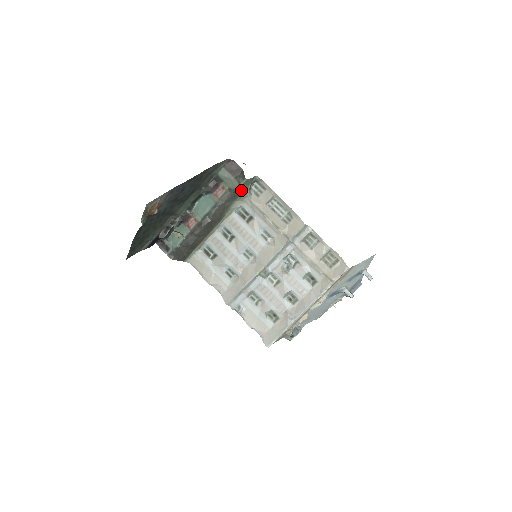
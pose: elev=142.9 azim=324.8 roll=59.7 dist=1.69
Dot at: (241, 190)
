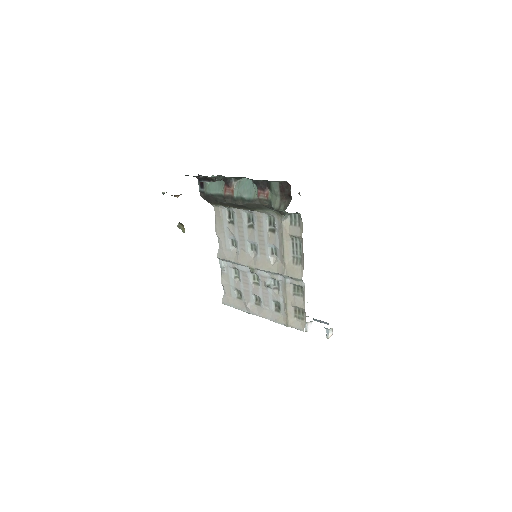
Dot at: (279, 211)
